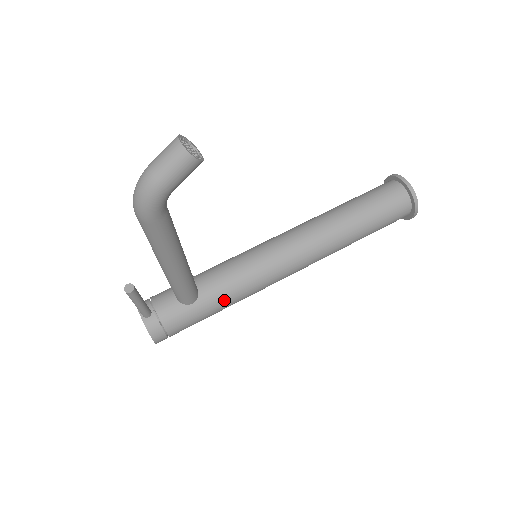
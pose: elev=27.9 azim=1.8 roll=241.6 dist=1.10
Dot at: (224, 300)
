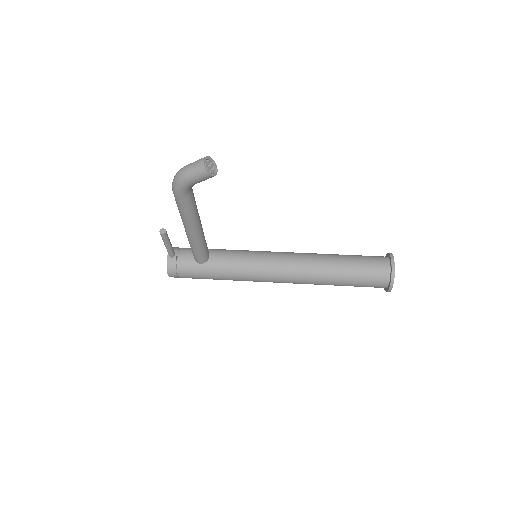
Dot at: (222, 273)
